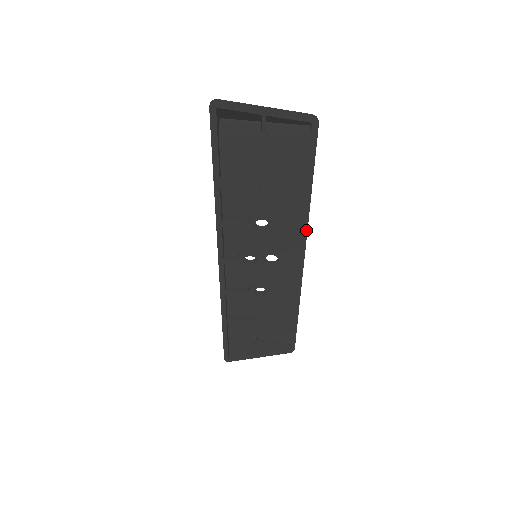
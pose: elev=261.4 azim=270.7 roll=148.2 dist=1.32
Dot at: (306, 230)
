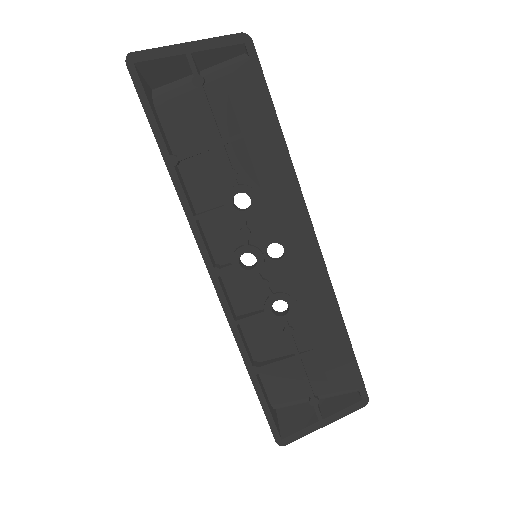
Dot at: (300, 191)
